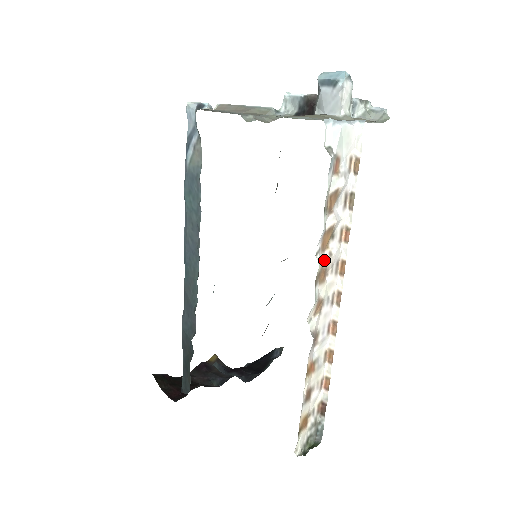
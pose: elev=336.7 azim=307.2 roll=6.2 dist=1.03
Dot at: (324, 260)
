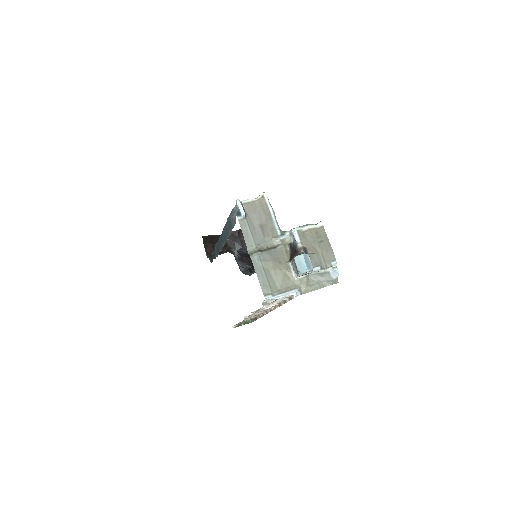
Dot at: (260, 309)
